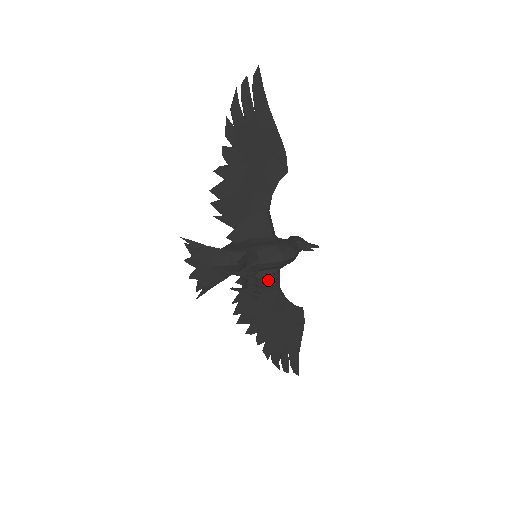
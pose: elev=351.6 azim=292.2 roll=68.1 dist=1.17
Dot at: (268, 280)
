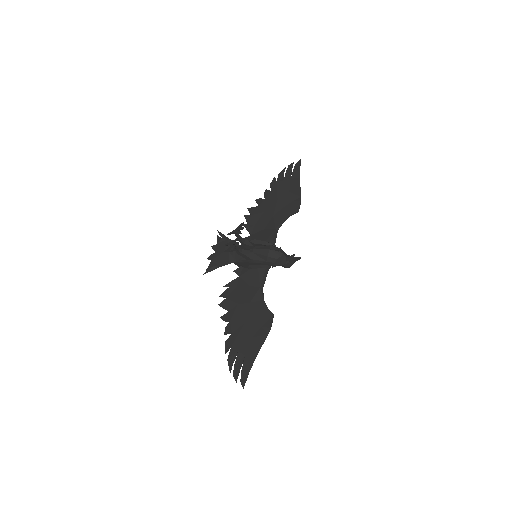
Dot at: (256, 275)
